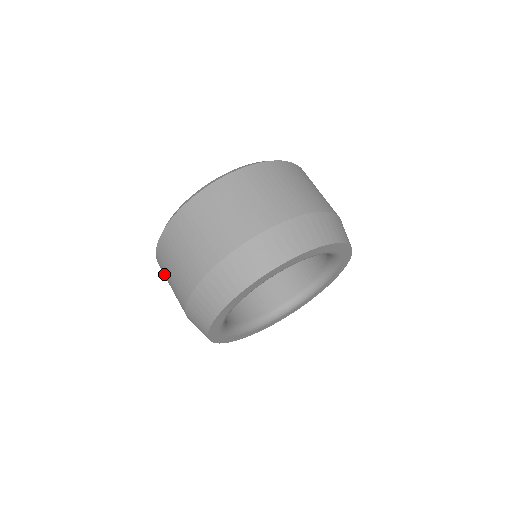
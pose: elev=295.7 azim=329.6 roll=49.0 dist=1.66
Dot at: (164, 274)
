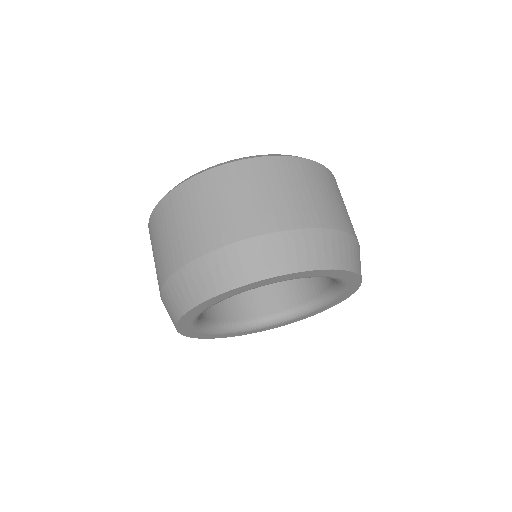
Dot at: (176, 208)
